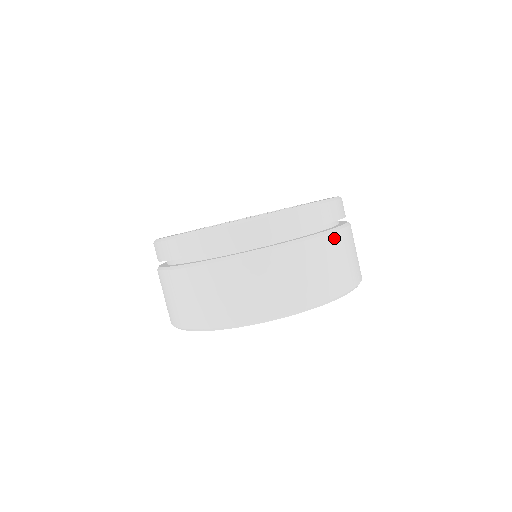
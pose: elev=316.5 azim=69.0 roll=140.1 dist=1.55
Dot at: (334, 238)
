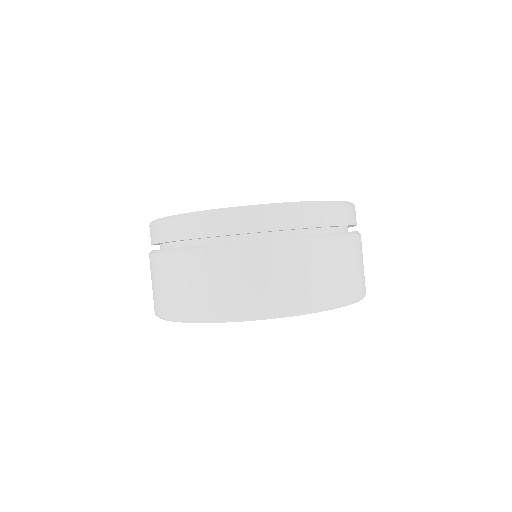
Dot at: (360, 240)
